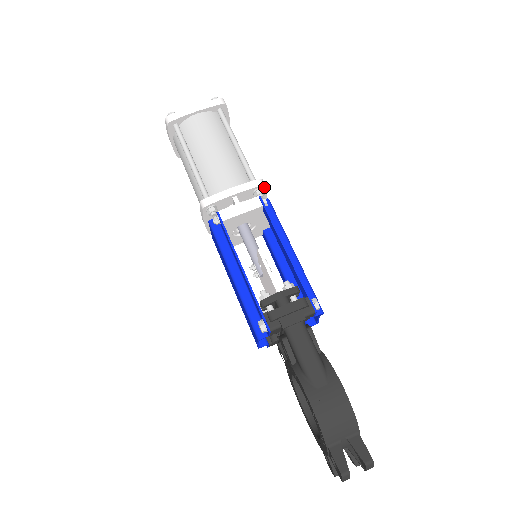
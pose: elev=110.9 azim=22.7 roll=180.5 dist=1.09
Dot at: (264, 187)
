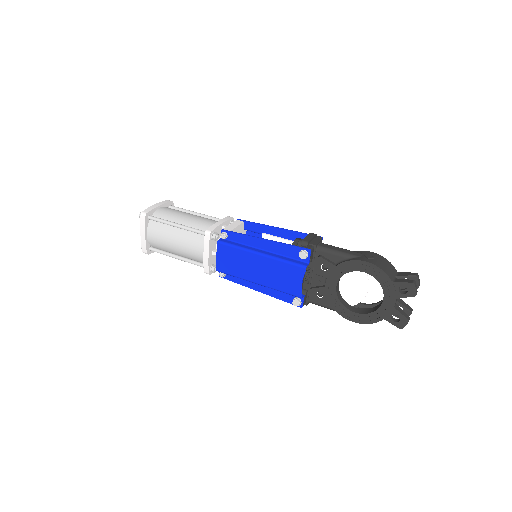
Dot at: occluded
